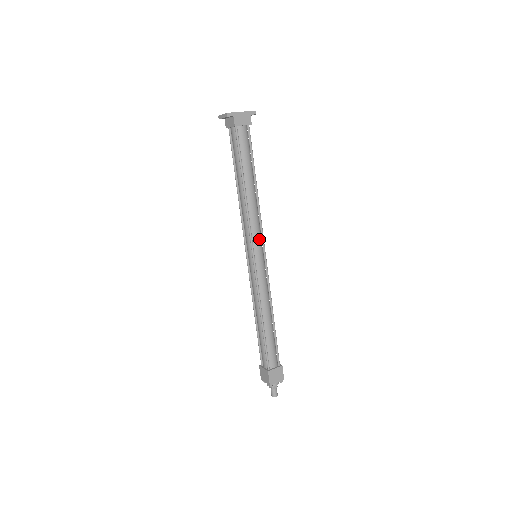
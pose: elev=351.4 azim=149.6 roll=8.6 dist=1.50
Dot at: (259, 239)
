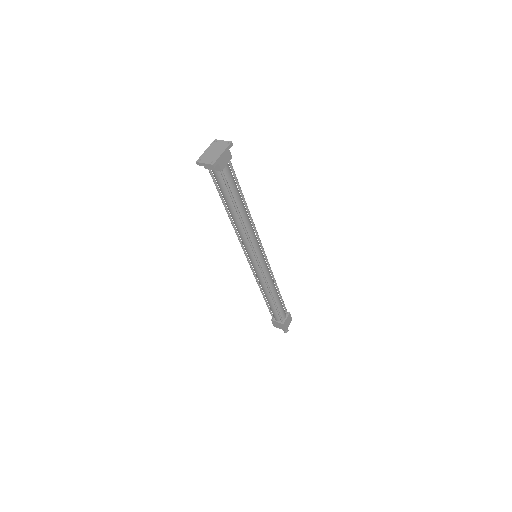
Dot at: (258, 245)
